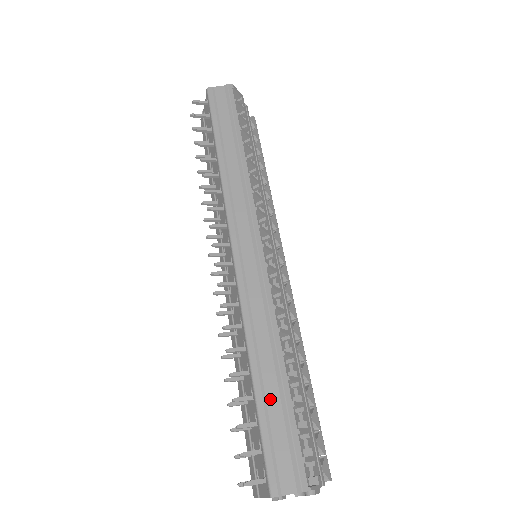
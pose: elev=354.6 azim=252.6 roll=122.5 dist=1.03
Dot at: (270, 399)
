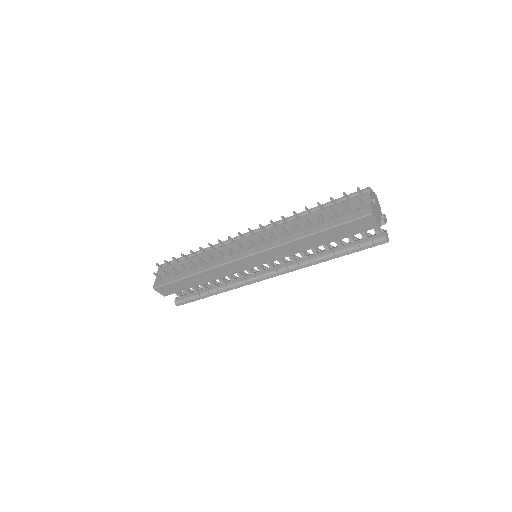
Dot at: occluded
